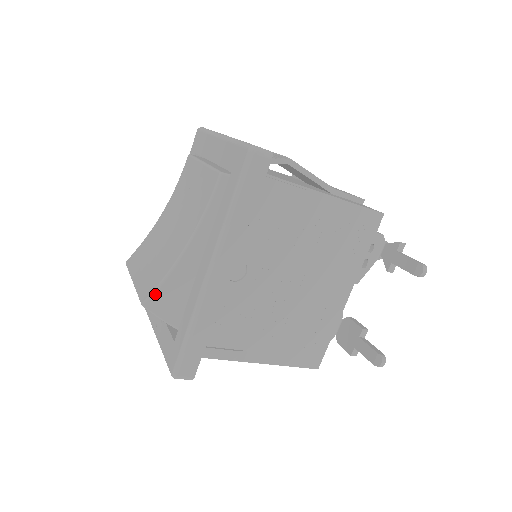
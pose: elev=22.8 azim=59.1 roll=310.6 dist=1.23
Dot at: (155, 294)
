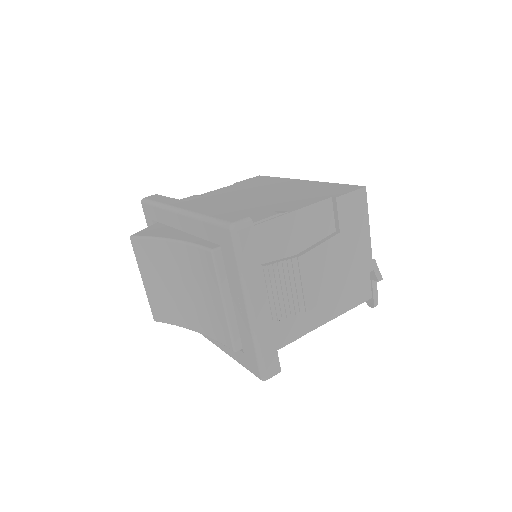
Dot at: (165, 322)
